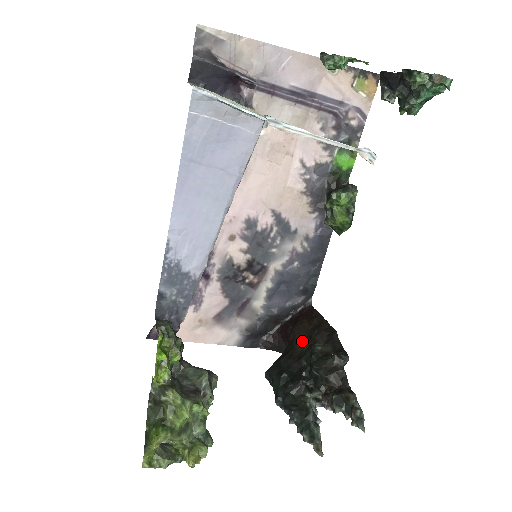
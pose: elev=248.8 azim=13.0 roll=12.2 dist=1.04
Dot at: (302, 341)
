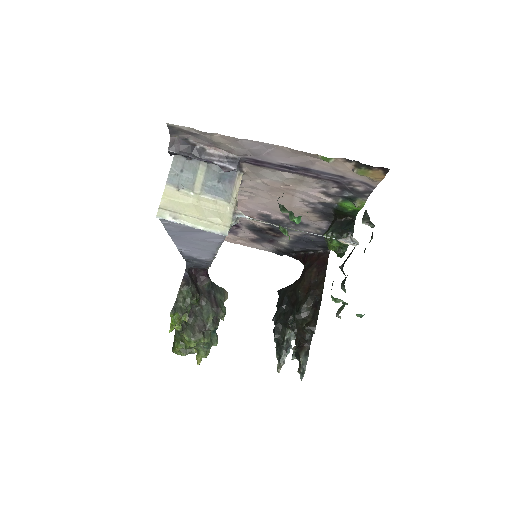
Dot at: (301, 292)
